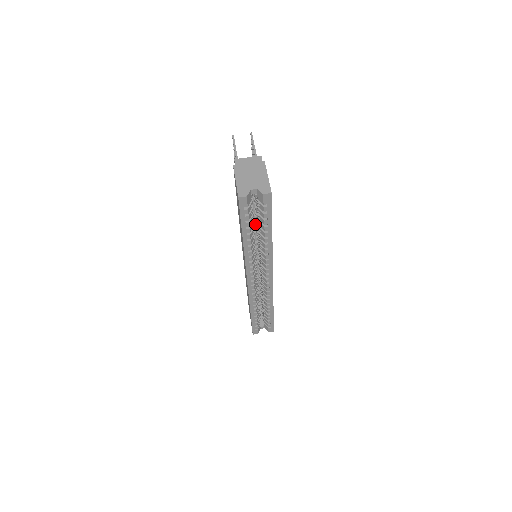
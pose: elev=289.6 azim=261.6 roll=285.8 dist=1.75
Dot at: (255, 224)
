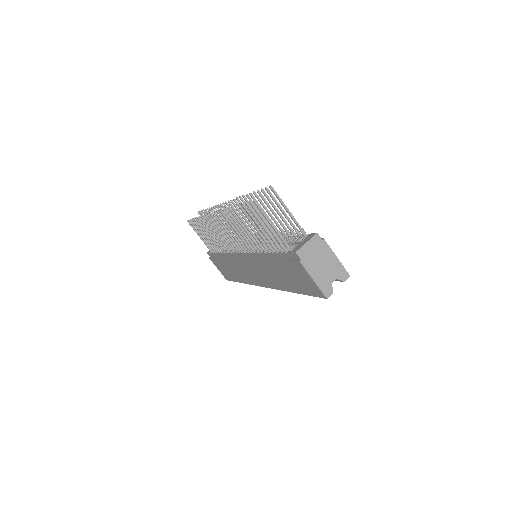
Dot at: occluded
